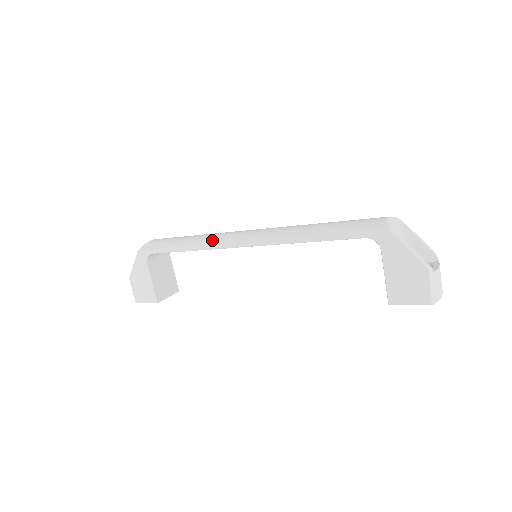
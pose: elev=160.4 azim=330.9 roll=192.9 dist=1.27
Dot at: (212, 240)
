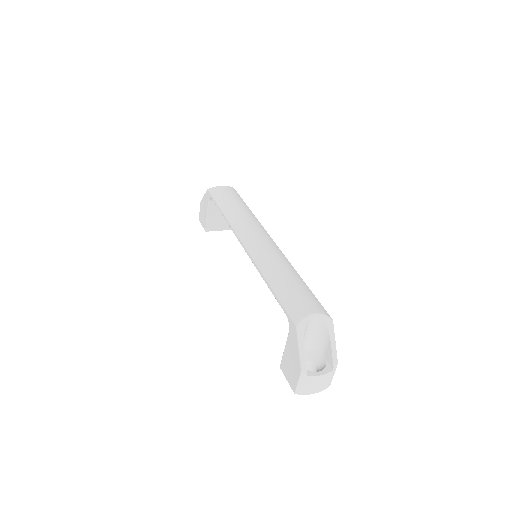
Dot at: (236, 223)
